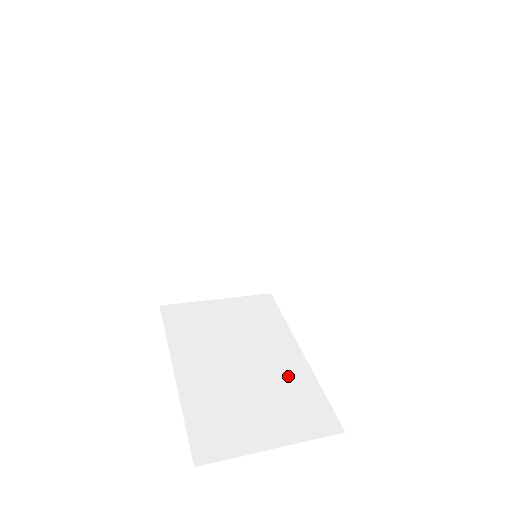
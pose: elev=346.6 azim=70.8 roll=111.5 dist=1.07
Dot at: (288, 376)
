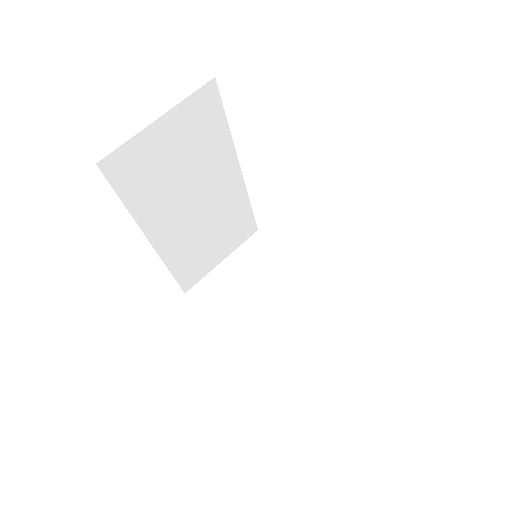
Dot at: (310, 299)
